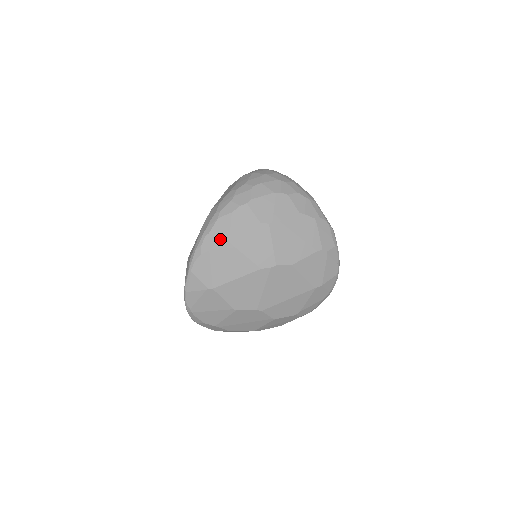
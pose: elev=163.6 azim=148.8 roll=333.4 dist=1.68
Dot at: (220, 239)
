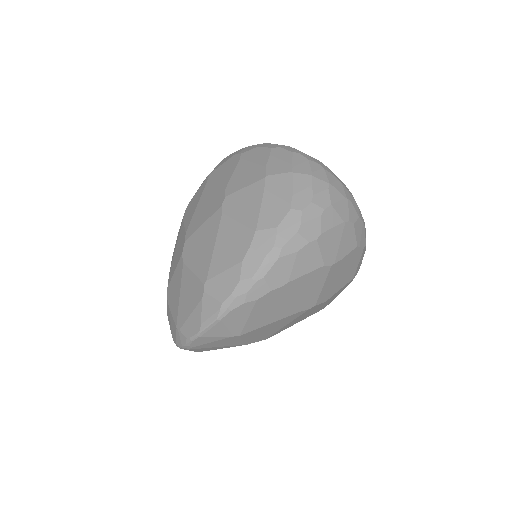
Dot at: (275, 287)
